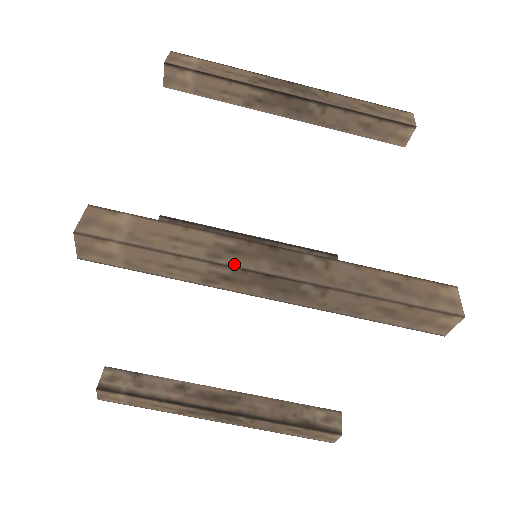
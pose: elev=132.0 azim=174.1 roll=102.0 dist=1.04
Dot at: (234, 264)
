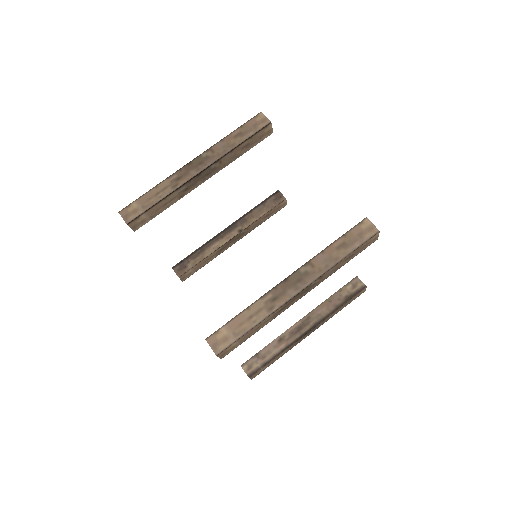
Dot at: (281, 304)
